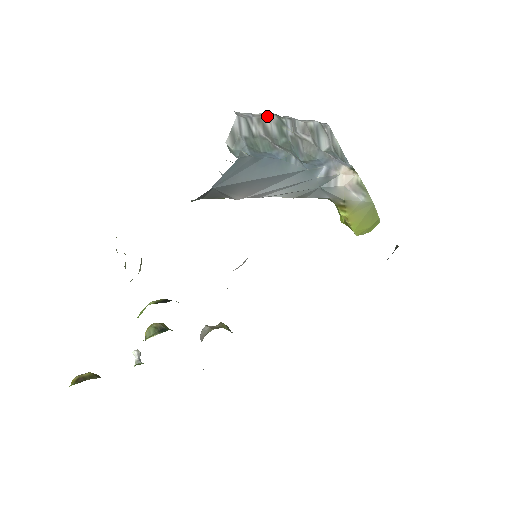
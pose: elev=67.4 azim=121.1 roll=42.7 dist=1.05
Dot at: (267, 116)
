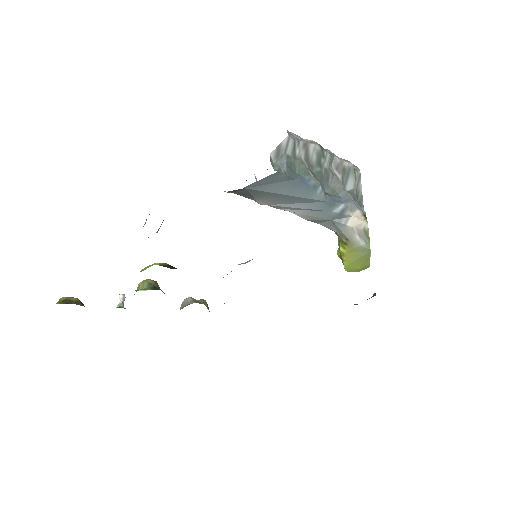
Dot at: (313, 144)
